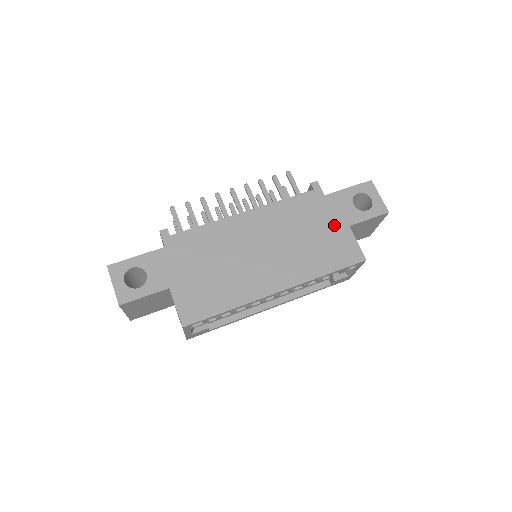
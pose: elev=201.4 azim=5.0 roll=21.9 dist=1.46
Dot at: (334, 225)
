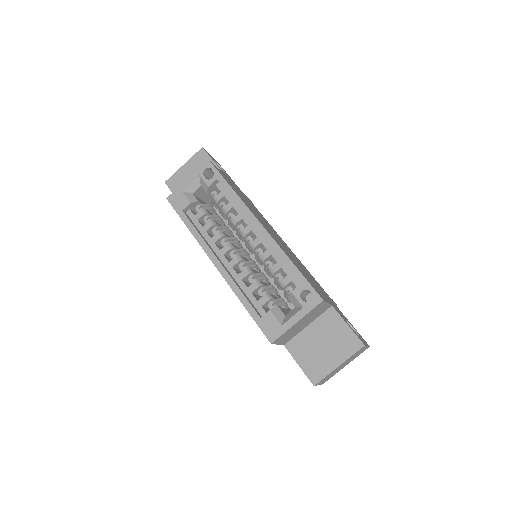
Dot at: occluded
